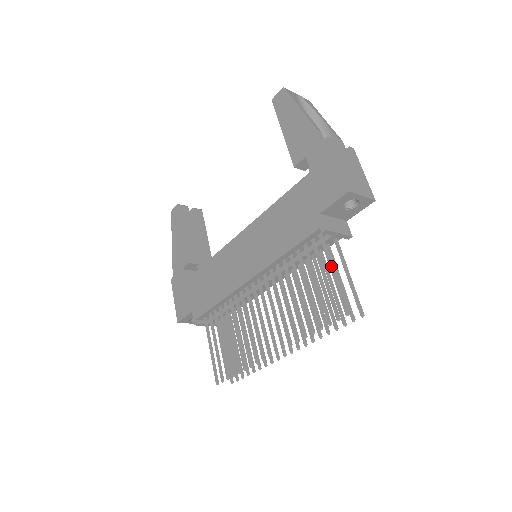
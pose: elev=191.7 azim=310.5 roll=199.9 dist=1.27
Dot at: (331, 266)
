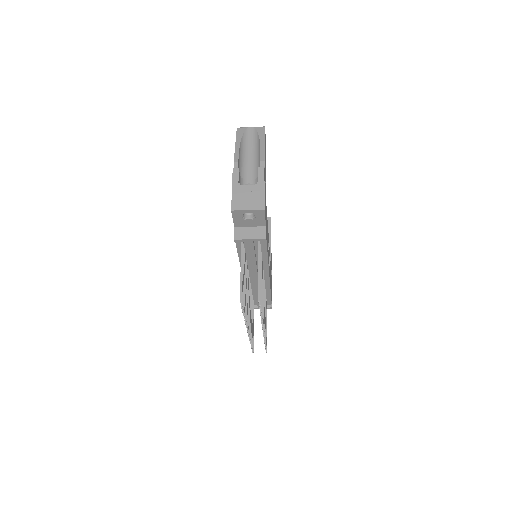
Dot at: occluded
